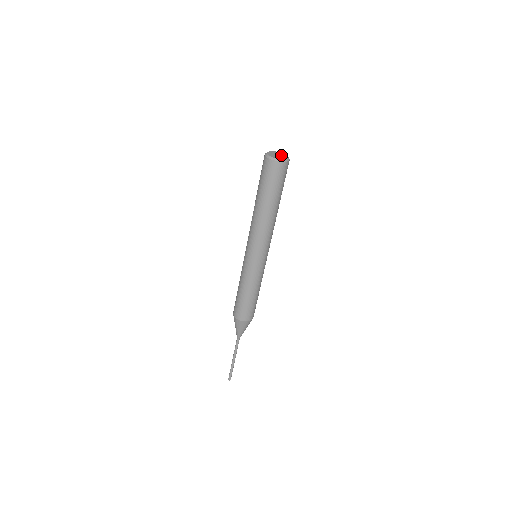
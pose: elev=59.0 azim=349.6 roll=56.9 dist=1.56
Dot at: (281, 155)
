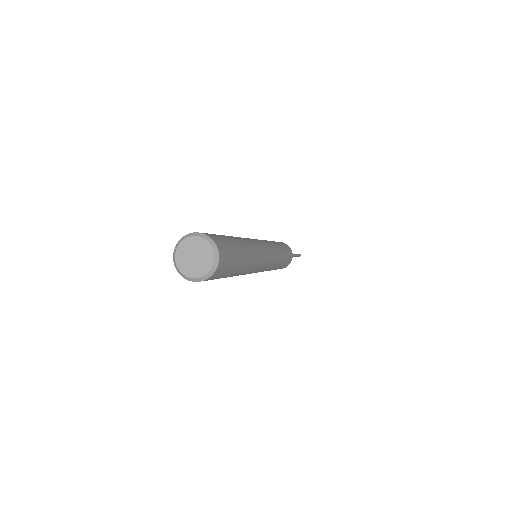
Dot at: (199, 252)
